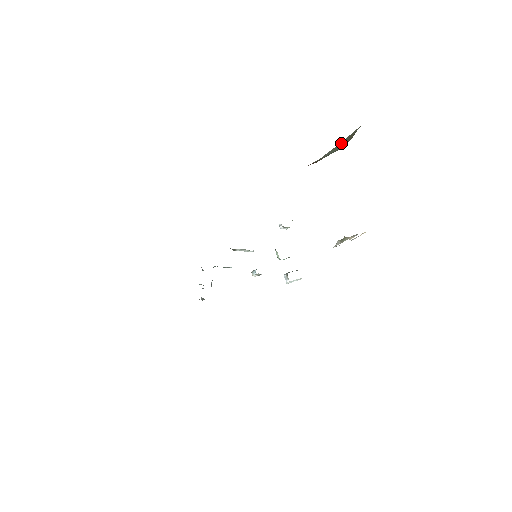
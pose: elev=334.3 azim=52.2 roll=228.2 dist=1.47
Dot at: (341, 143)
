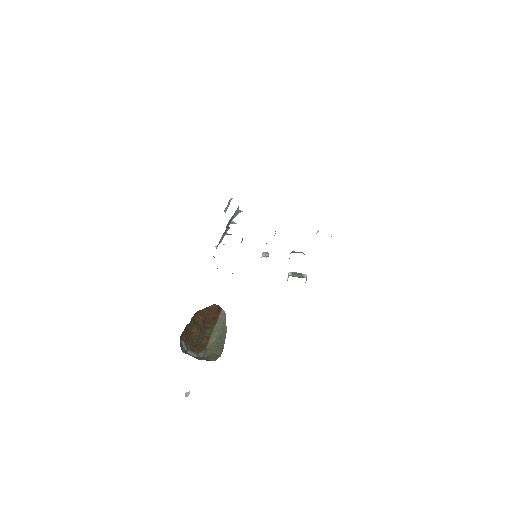
Dot at: (223, 335)
